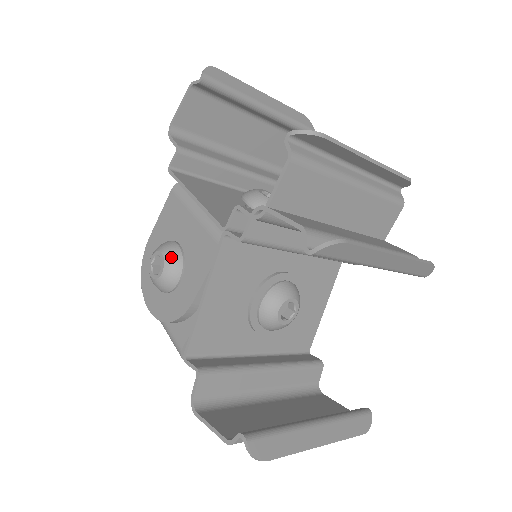
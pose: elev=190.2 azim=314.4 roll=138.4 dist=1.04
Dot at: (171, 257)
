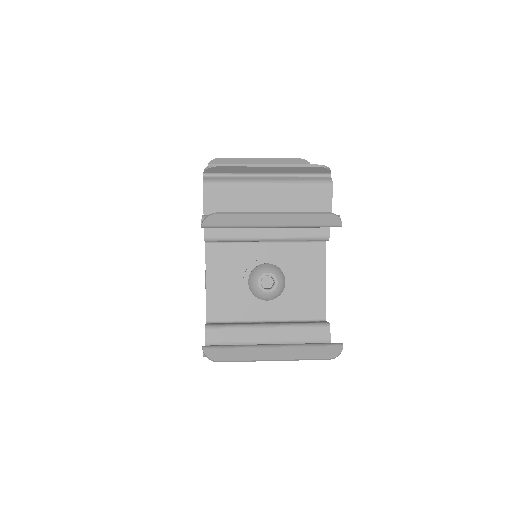
Dot at: occluded
